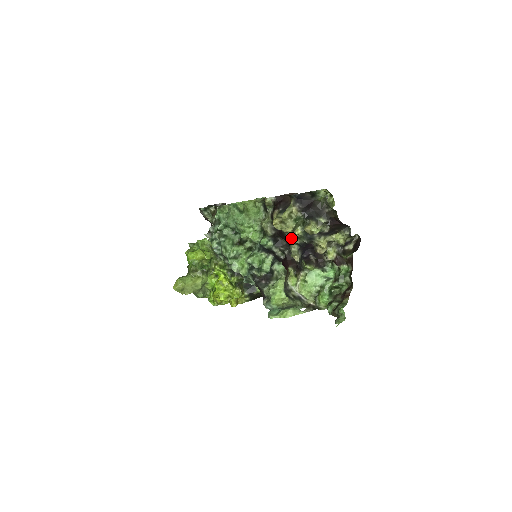
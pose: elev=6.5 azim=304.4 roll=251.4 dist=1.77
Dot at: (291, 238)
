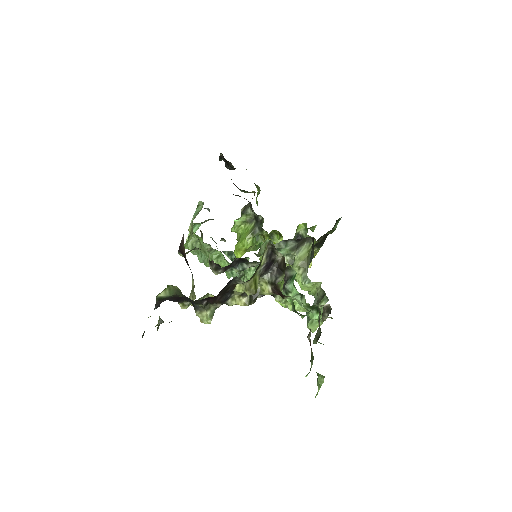
Dot at: occluded
